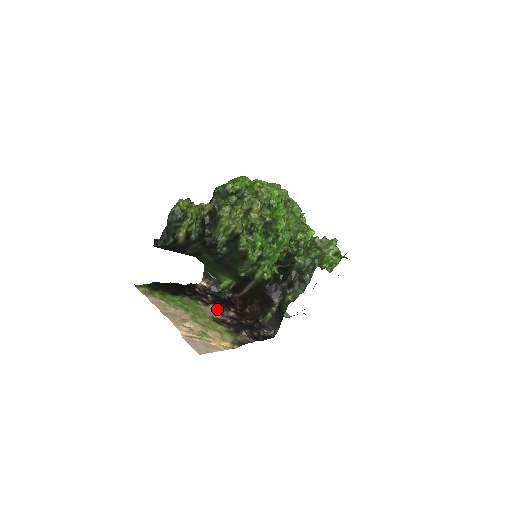
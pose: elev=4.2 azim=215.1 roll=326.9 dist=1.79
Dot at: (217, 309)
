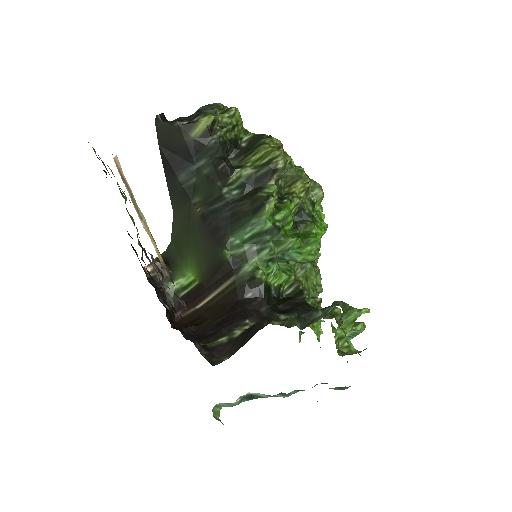
Dot at: occluded
